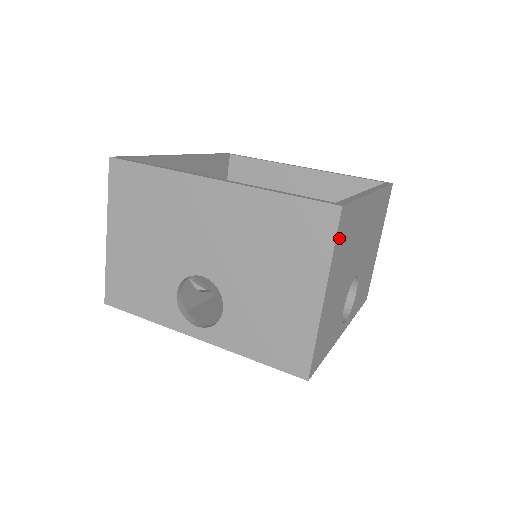
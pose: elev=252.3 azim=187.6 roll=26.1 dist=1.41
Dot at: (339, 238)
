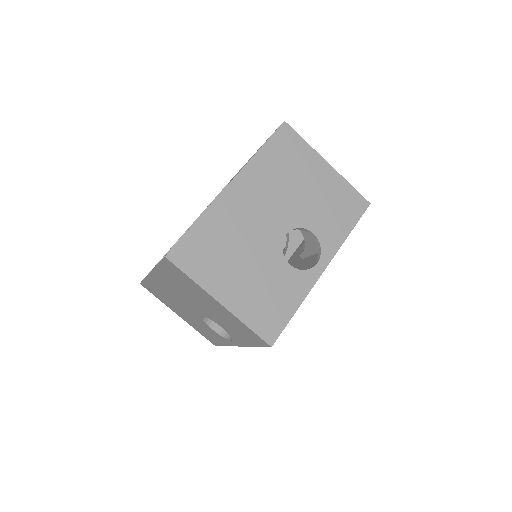
Dot at: (191, 266)
